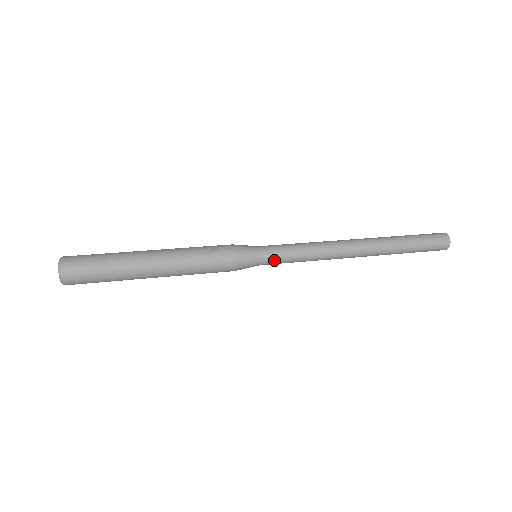
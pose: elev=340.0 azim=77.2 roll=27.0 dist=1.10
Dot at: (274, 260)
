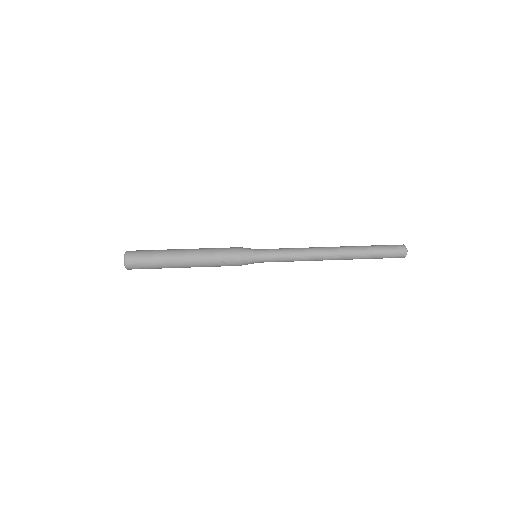
Dot at: occluded
